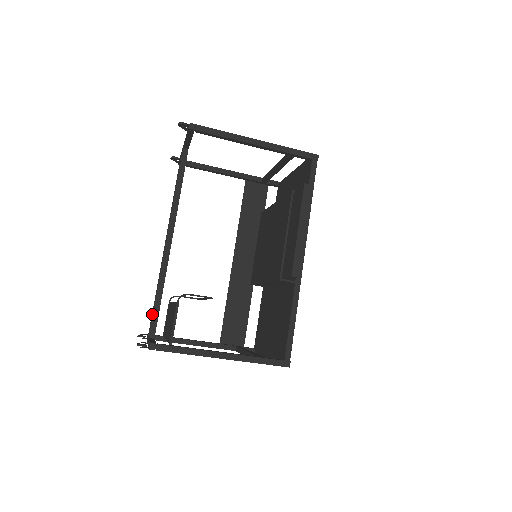
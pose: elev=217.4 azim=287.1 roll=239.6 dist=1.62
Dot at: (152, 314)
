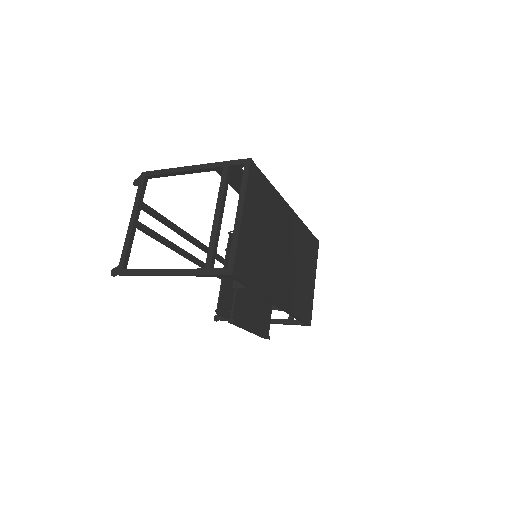
Dot at: (220, 262)
